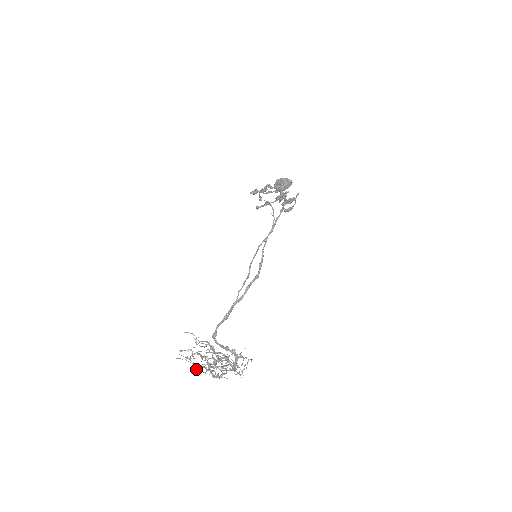
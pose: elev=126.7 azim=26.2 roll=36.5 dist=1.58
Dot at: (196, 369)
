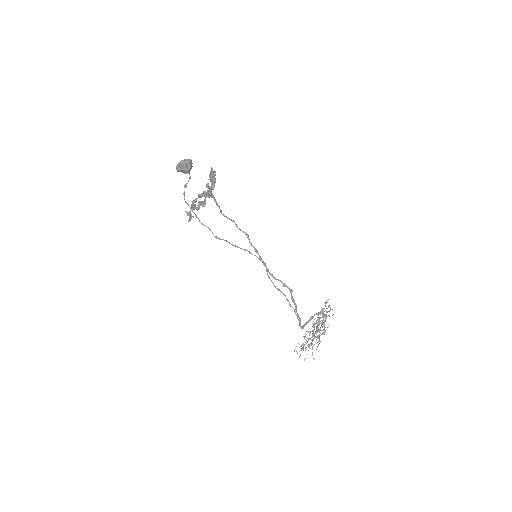
Dot at: occluded
